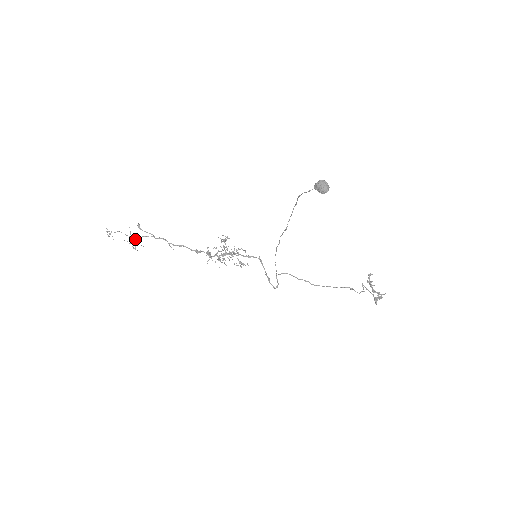
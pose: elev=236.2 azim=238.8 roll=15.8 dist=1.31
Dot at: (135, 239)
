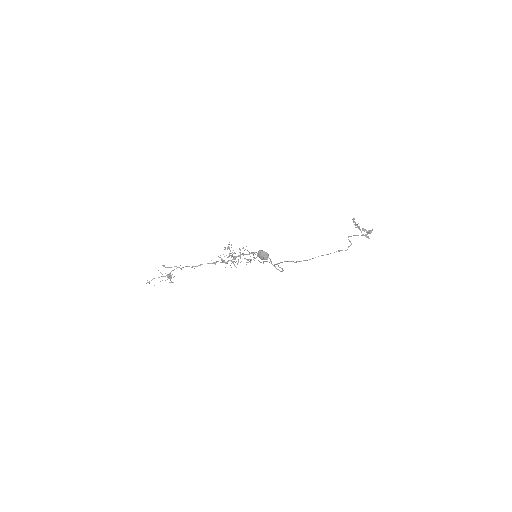
Dot at: (167, 276)
